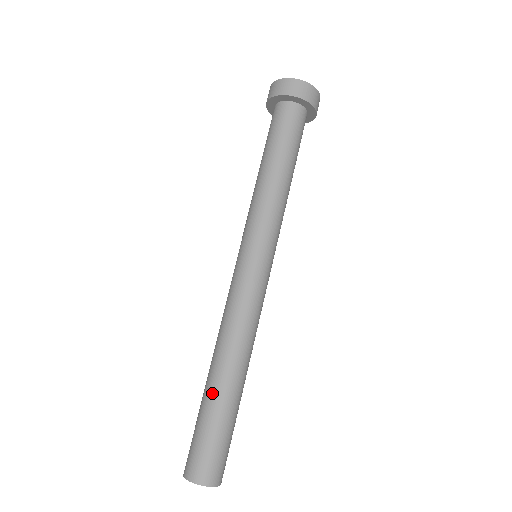
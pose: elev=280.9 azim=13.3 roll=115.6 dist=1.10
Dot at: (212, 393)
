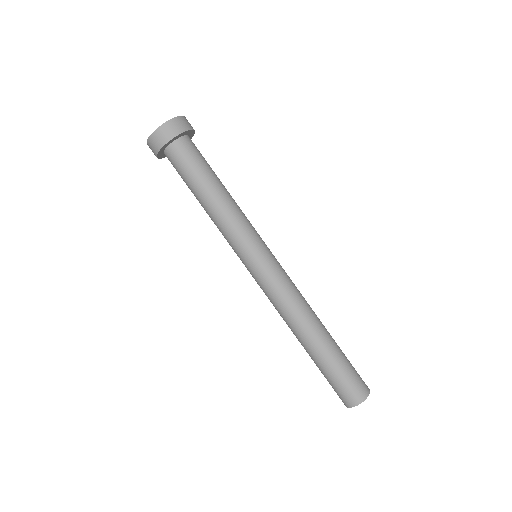
Dot at: (329, 346)
